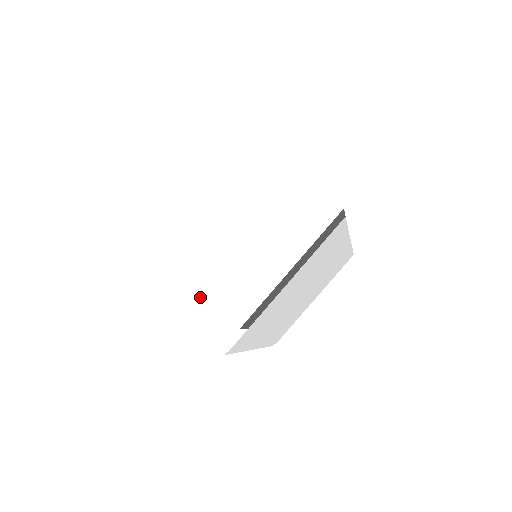
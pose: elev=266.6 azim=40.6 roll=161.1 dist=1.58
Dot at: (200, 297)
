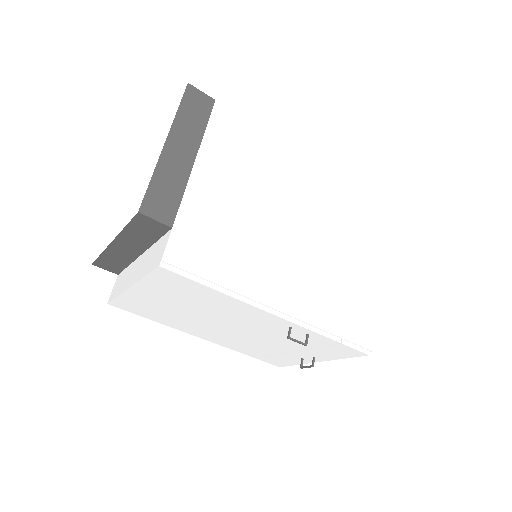
Dot at: (144, 258)
